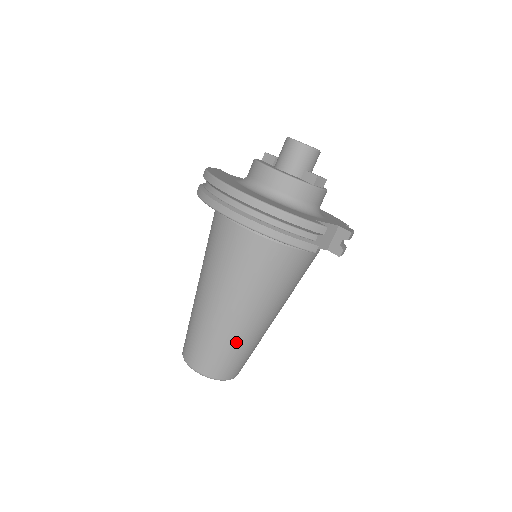
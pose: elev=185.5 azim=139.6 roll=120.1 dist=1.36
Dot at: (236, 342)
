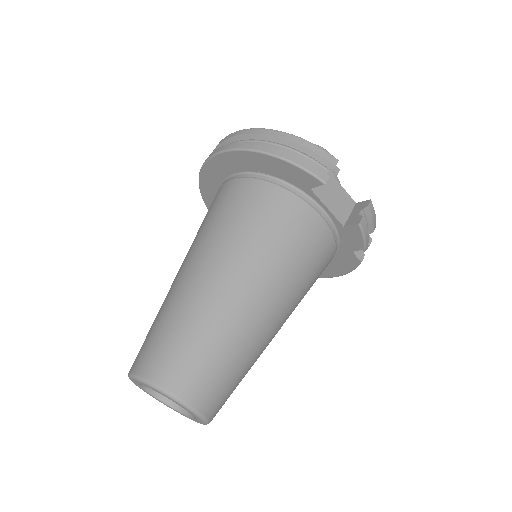
Dot at: (212, 324)
